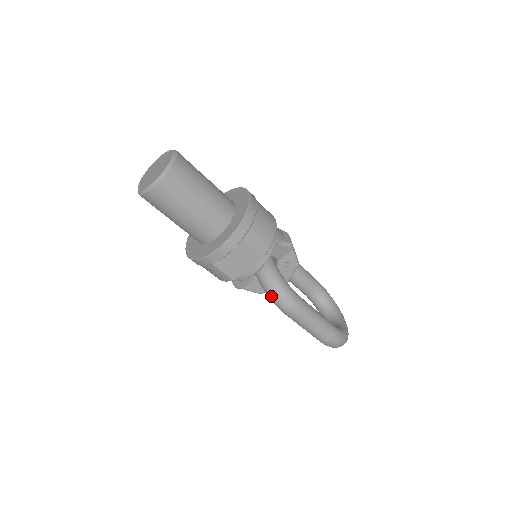
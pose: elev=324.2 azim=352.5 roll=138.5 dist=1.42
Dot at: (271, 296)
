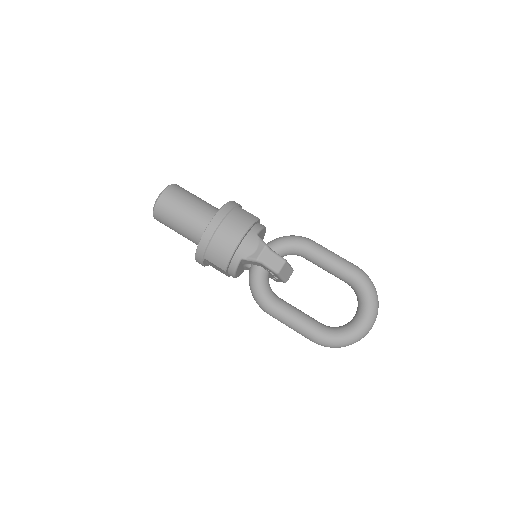
Dot at: occluded
